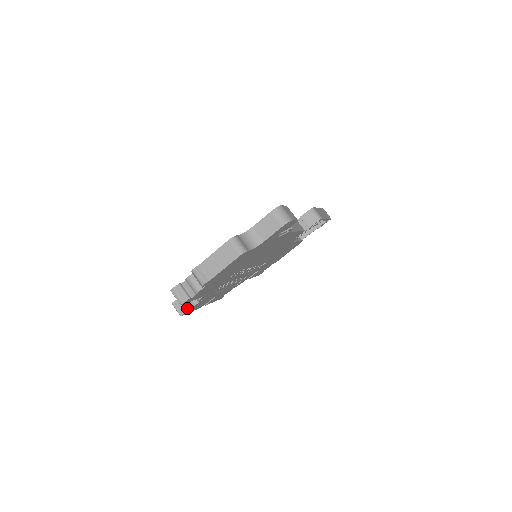
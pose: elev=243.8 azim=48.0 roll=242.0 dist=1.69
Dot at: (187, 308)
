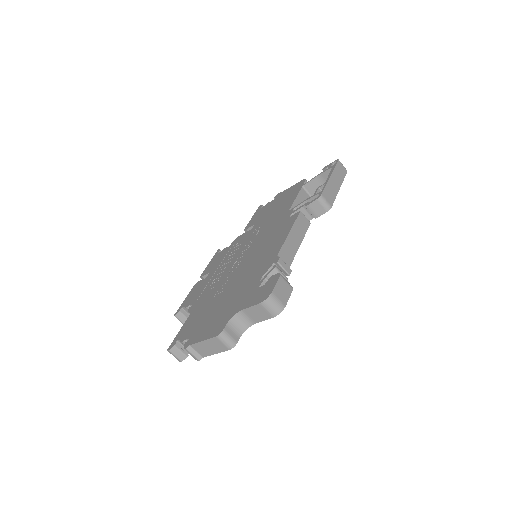
Dot at: occluded
